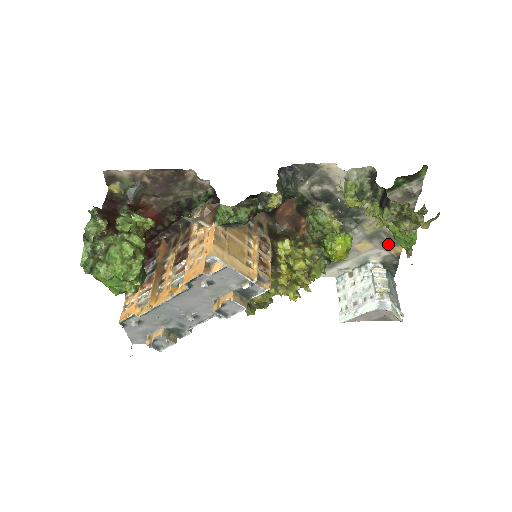
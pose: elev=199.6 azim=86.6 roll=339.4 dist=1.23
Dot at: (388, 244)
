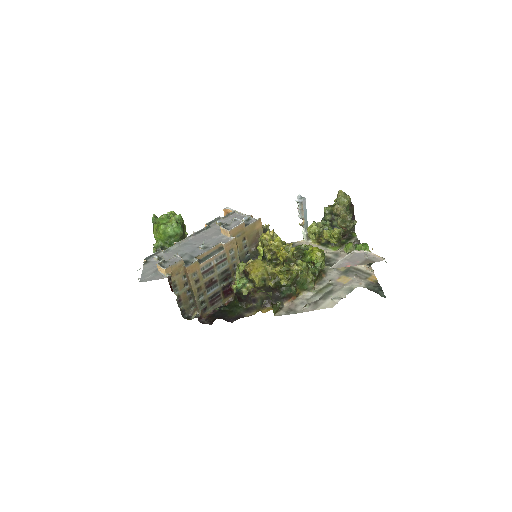
Dot at: (362, 276)
